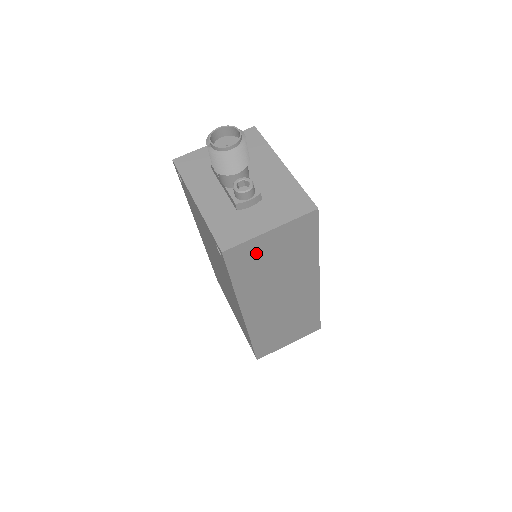
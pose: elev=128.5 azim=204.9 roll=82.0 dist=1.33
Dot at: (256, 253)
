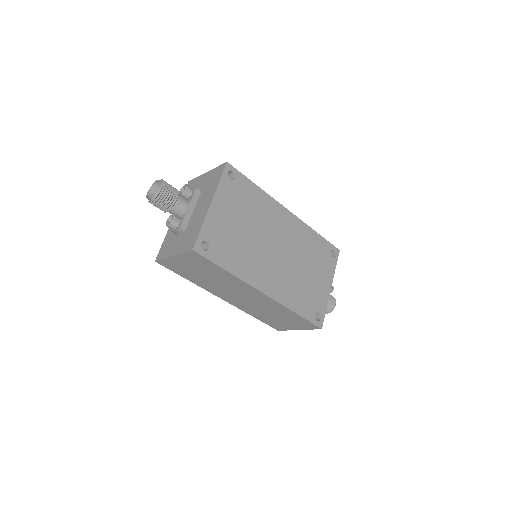
Dot at: (180, 266)
